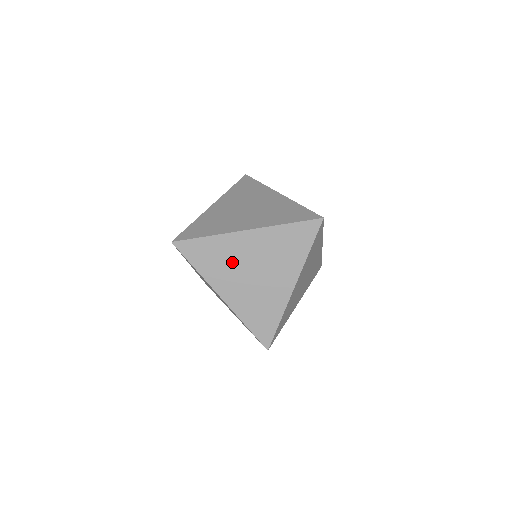
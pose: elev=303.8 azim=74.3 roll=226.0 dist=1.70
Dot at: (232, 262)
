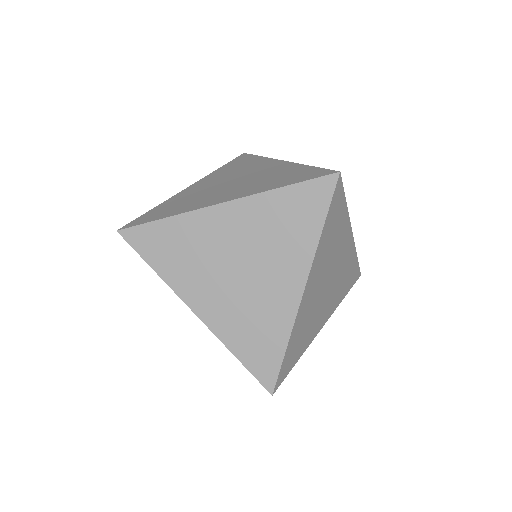
Dot at: (205, 255)
